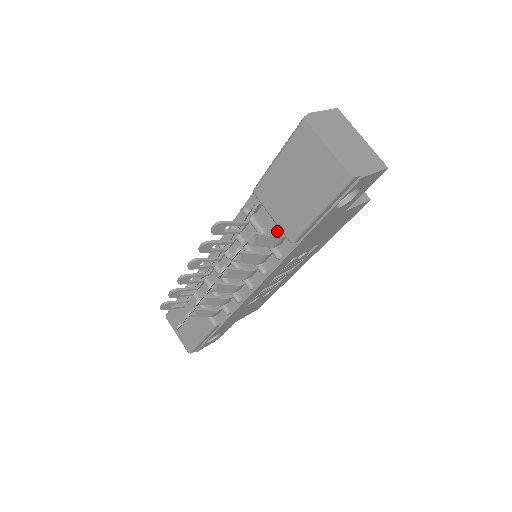
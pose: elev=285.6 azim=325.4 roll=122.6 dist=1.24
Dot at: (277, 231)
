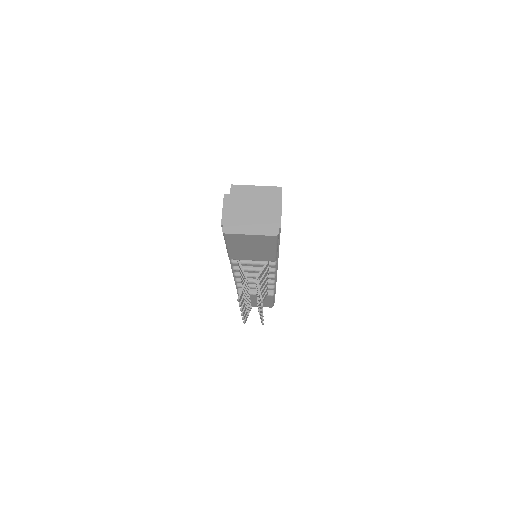
Dot at: occluded
